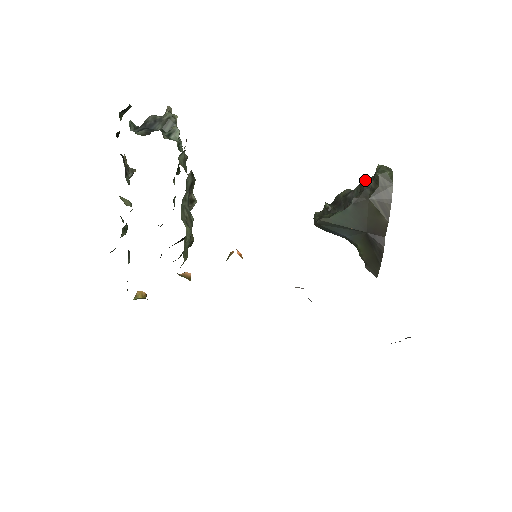
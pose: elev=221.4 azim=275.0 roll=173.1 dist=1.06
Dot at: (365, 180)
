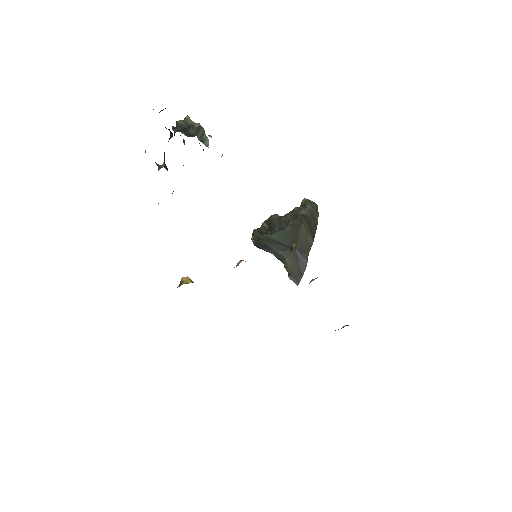
Dot at: (298, 208)
